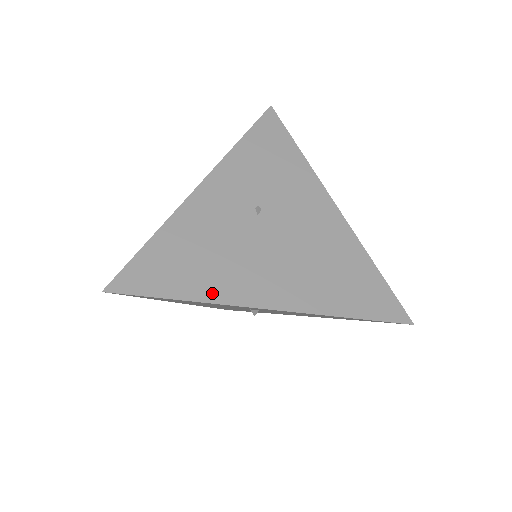
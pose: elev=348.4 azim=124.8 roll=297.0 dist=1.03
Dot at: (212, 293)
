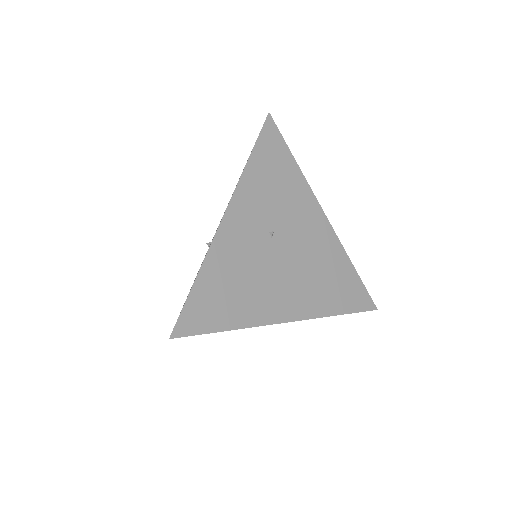
Dot at: (249, 319)
